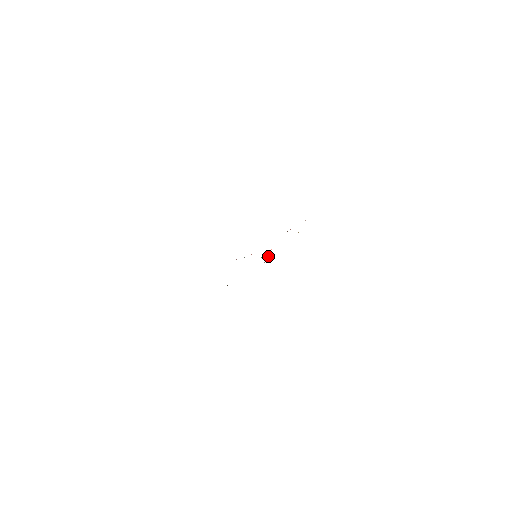
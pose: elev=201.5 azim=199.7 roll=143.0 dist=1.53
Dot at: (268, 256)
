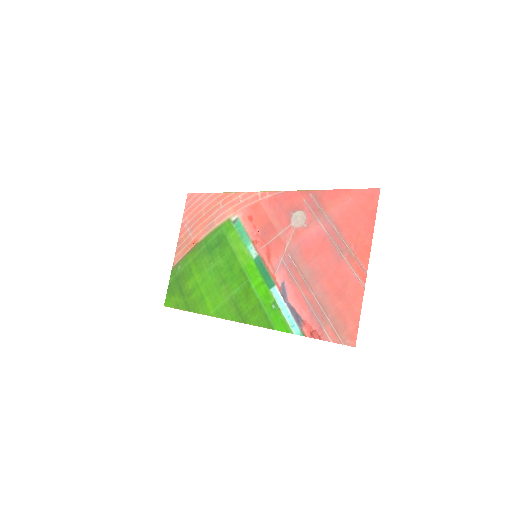
Dot at: (216, 208)
